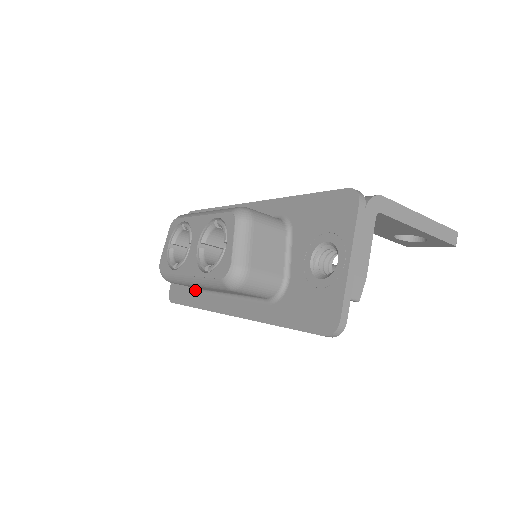
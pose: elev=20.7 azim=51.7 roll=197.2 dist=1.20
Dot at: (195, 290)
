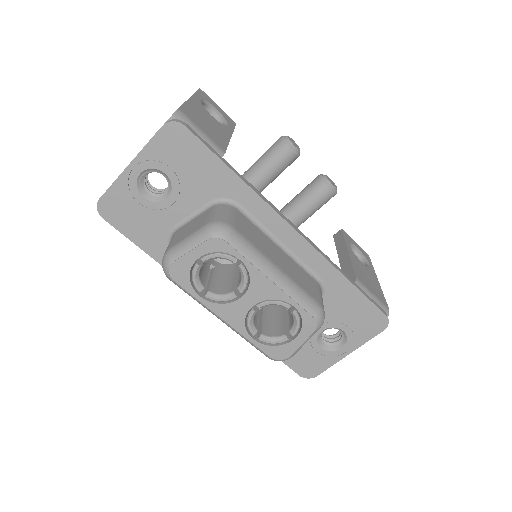
Dot at: (161, 242)
